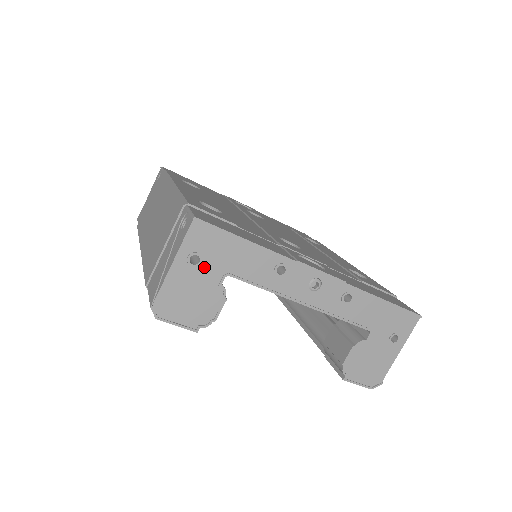
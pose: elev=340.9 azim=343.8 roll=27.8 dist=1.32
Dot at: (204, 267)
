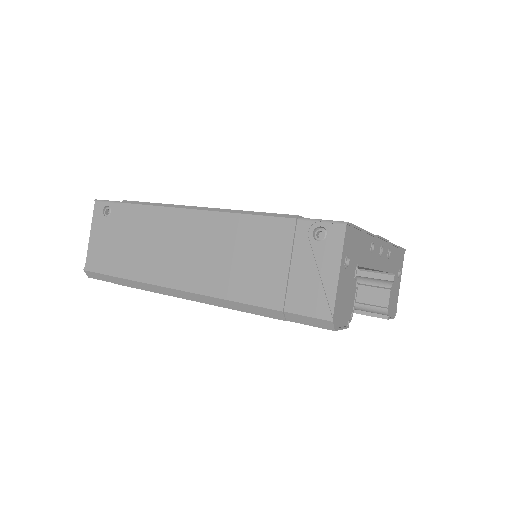
Dot at: (350, 266)
